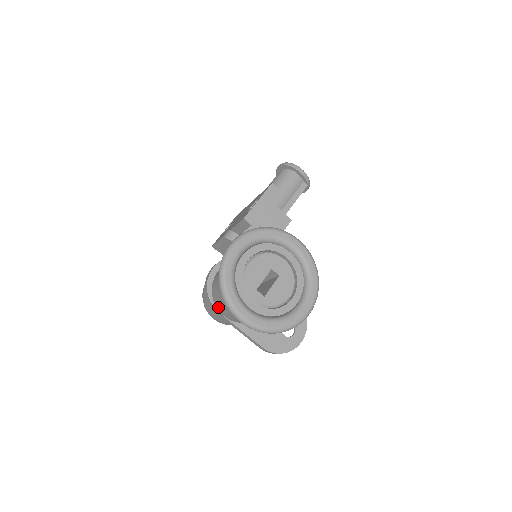
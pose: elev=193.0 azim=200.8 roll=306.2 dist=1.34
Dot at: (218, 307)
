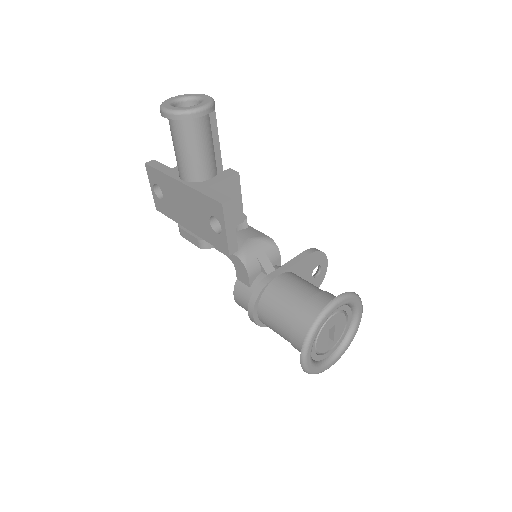
Dot at: occluded
